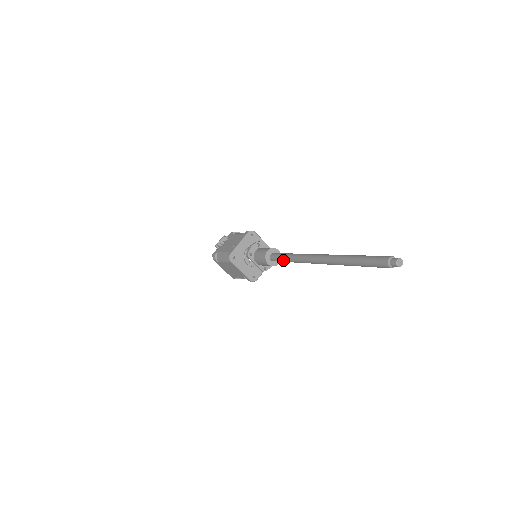
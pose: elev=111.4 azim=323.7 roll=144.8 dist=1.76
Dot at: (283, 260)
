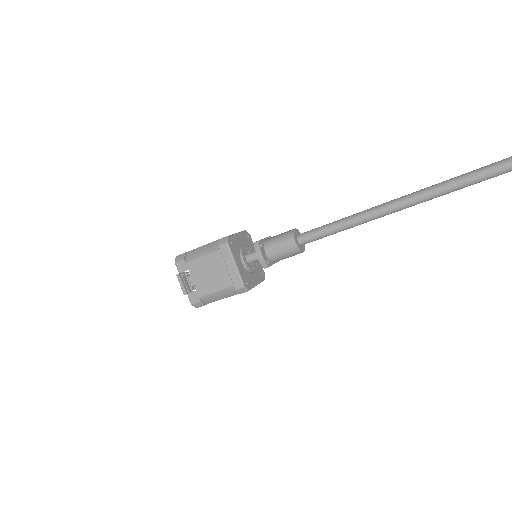
Dot at: occluded
